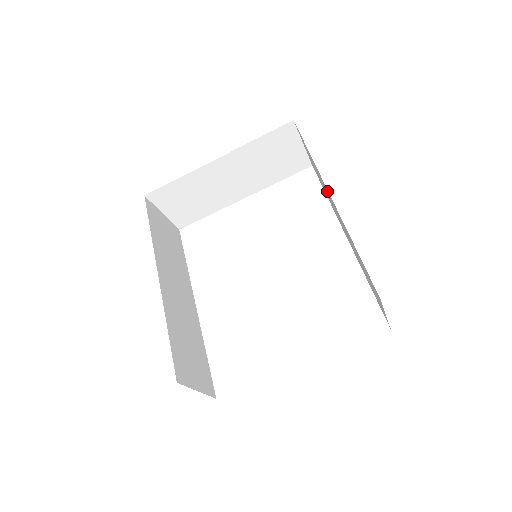
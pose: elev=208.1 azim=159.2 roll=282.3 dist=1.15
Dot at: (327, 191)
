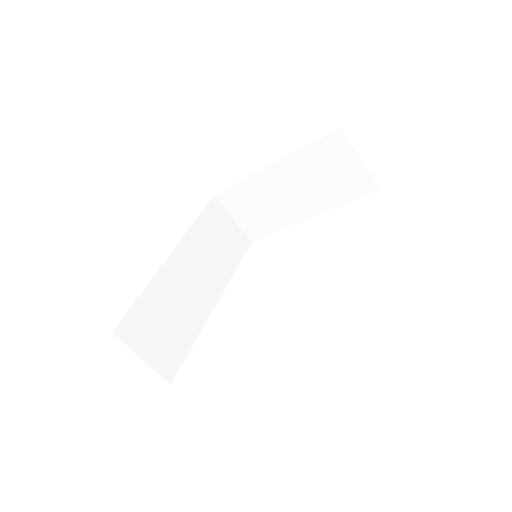
Dot at: occluded
